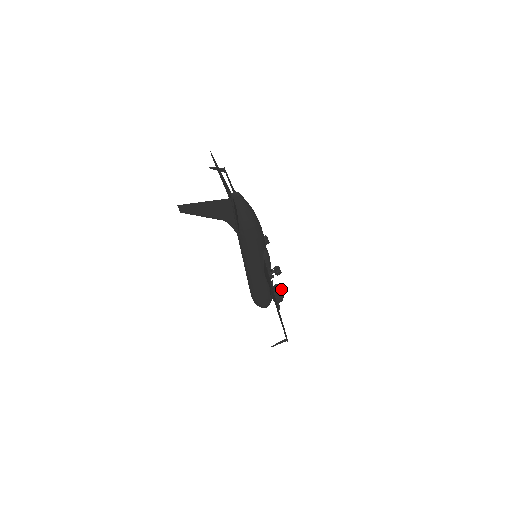
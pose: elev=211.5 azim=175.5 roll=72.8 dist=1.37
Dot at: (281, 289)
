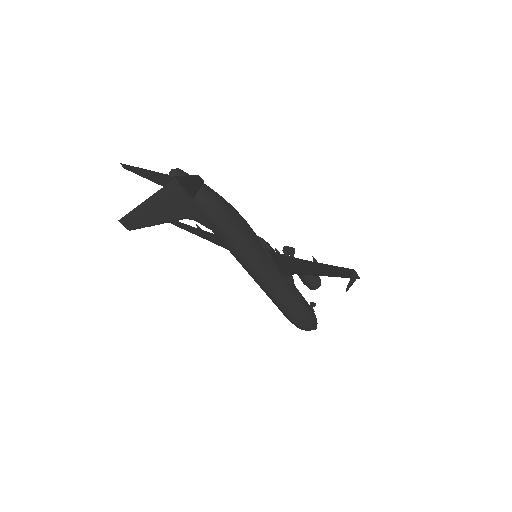
Dot at: occluded
